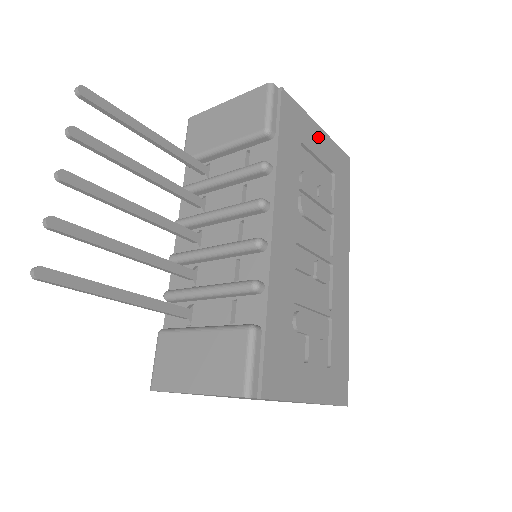
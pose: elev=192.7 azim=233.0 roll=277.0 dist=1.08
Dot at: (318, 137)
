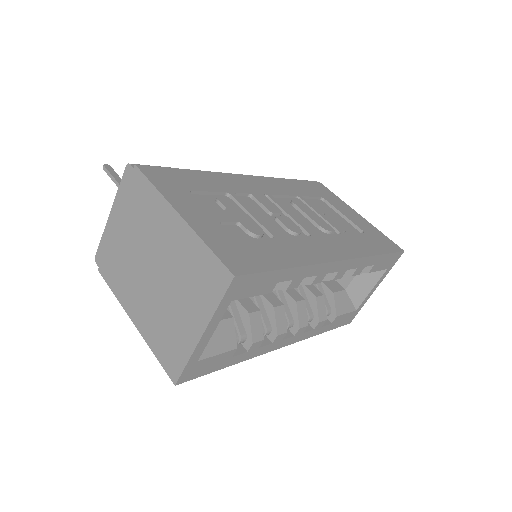
Dot at: (352, 213)
